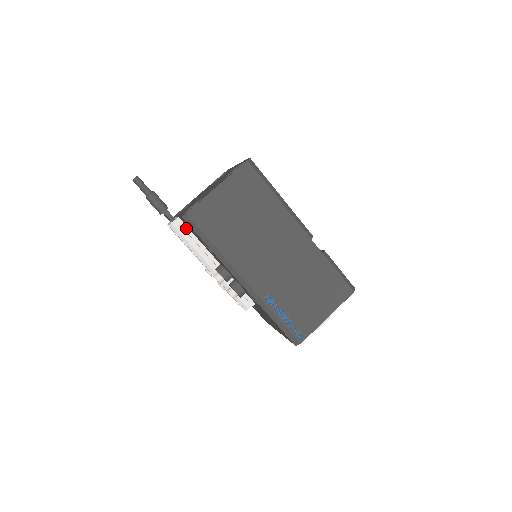
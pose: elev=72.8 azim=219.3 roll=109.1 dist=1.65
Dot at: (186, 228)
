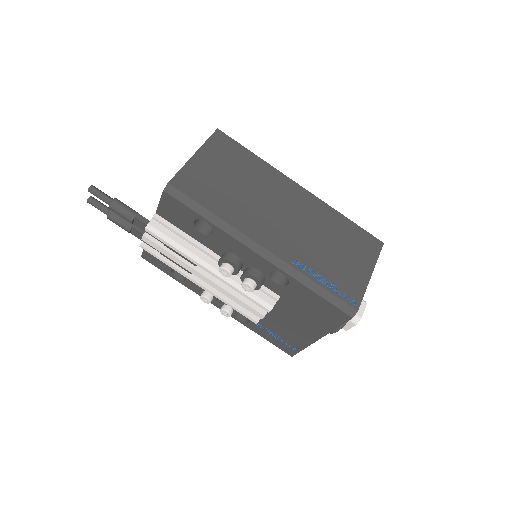
Dot at: (168, 224)
